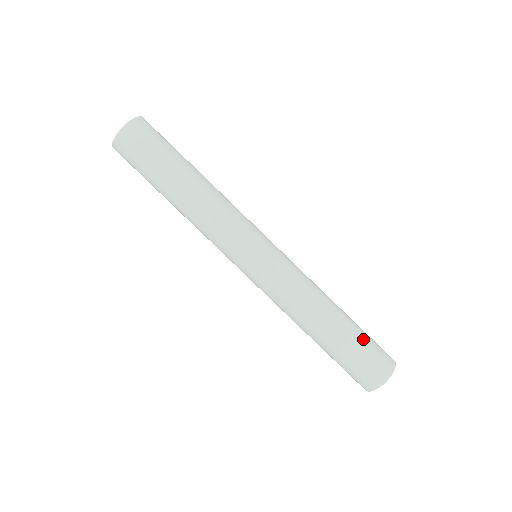
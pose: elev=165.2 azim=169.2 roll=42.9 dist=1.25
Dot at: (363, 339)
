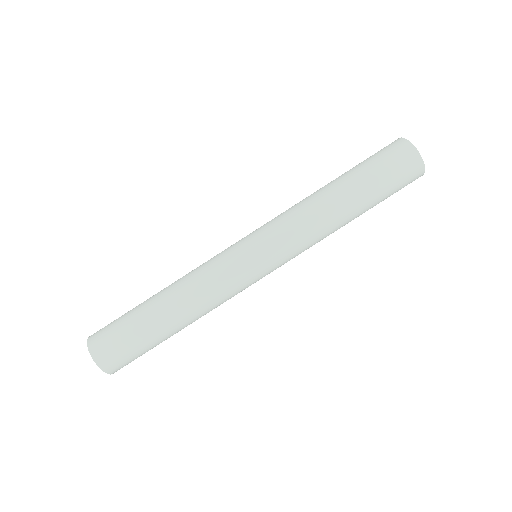
Dot at: (380, 182)
